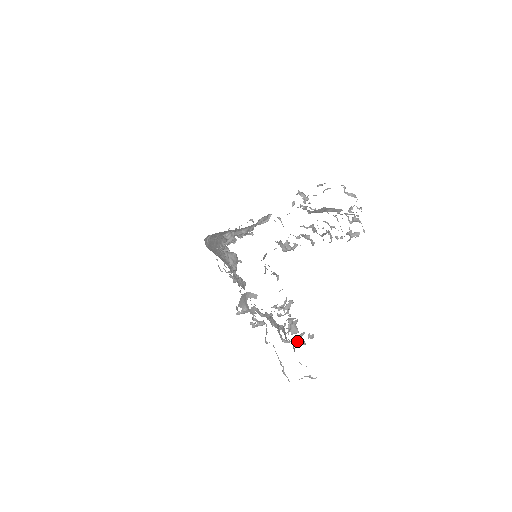
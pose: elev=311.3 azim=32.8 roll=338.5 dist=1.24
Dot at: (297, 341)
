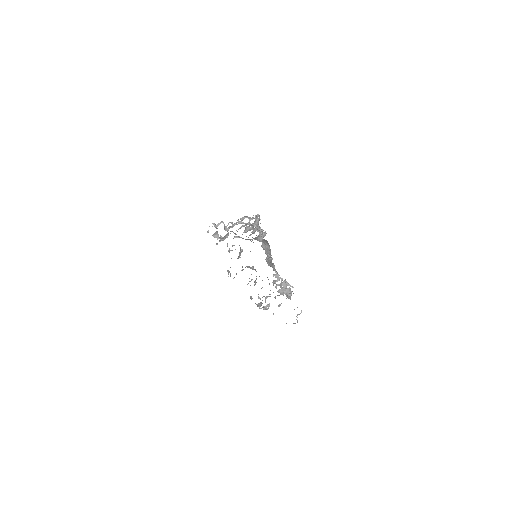
Dot at: (289, 295)
